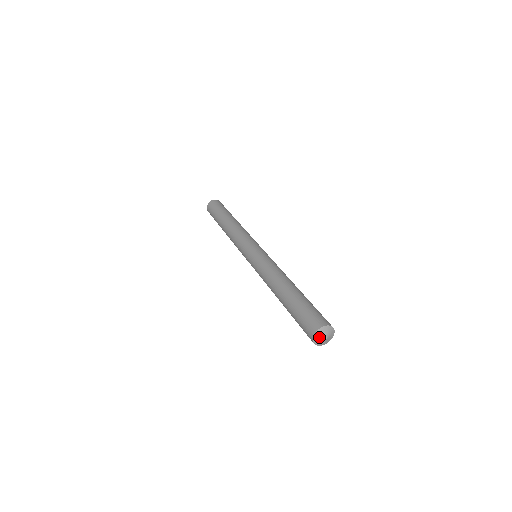
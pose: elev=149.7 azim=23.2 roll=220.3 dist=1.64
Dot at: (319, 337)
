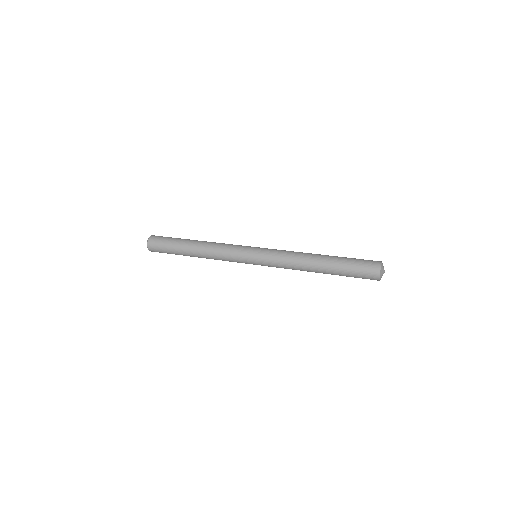
Dot at: (382, 274)
